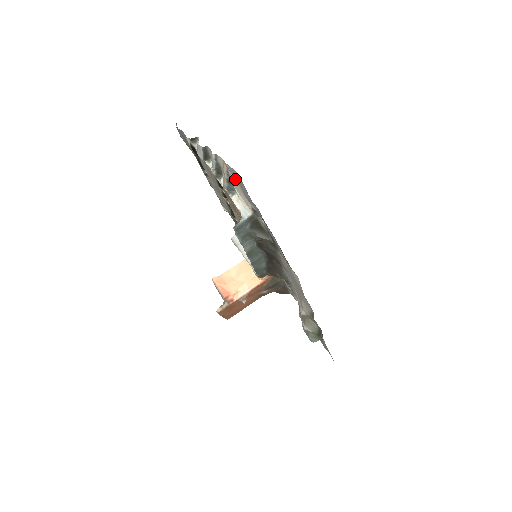
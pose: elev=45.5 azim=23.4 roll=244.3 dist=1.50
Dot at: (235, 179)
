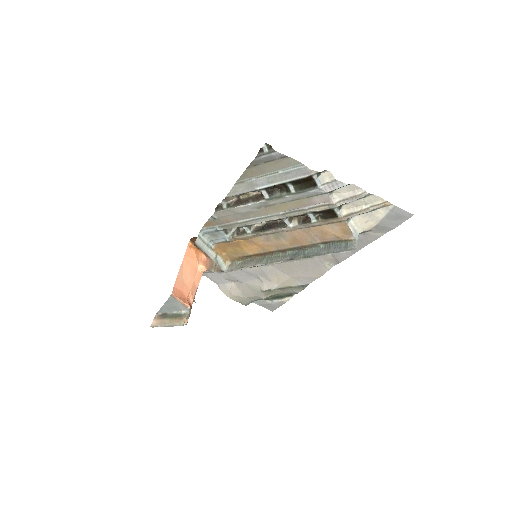
Dot at: (385, 214)
